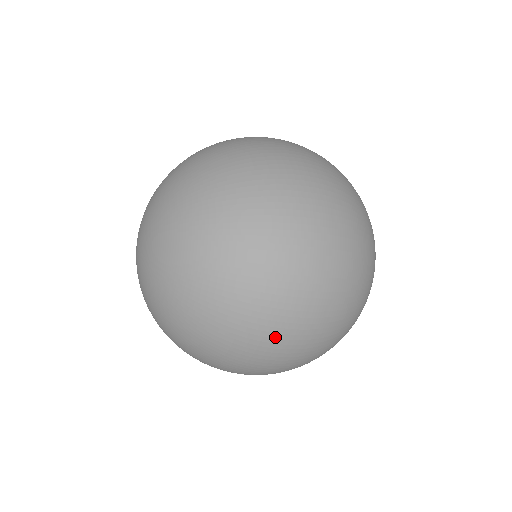
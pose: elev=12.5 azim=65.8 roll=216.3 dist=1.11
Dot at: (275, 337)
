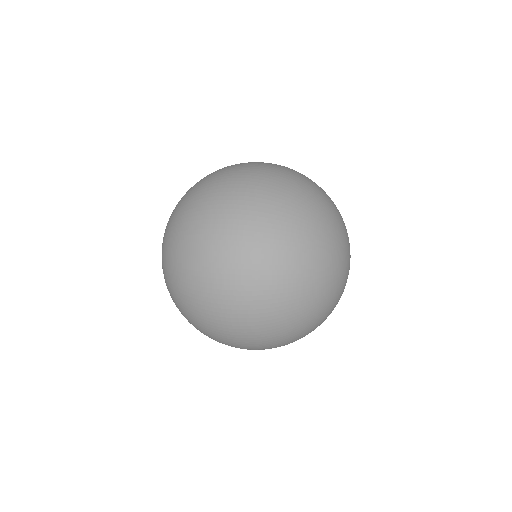
Dot at: (226, 344)
